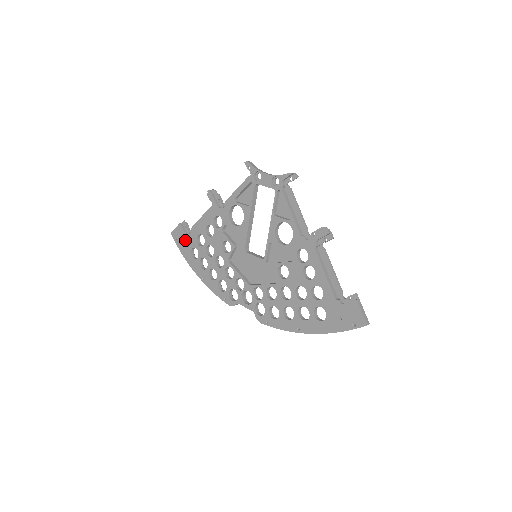
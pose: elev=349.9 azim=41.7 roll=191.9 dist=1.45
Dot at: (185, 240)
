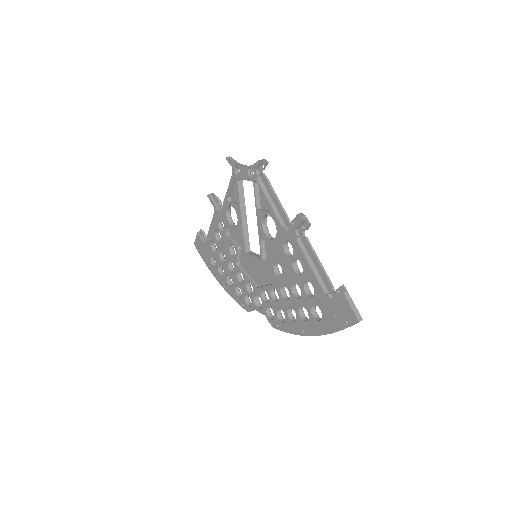
Dot at: (204, 249)
